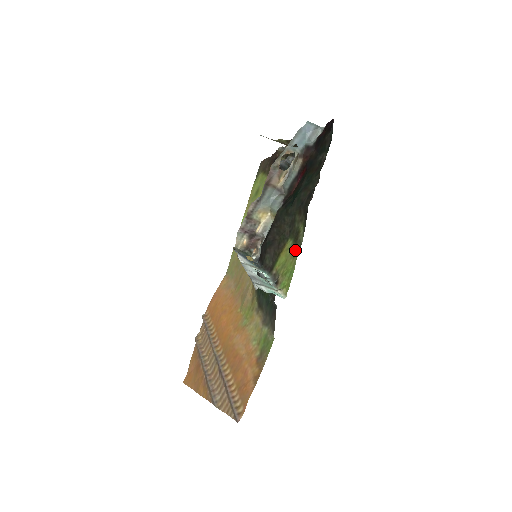
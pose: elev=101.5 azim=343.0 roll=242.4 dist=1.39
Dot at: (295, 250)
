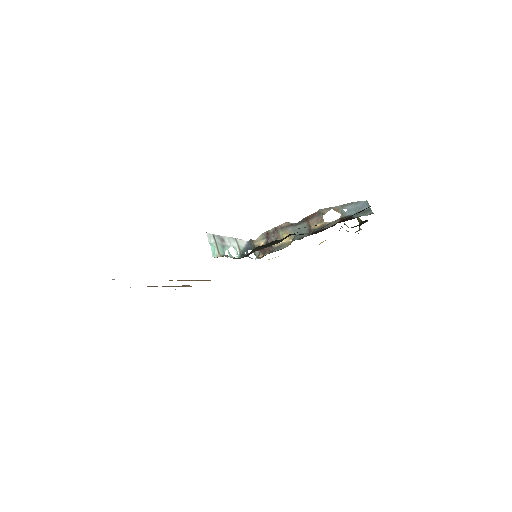
Dot at: occluded
